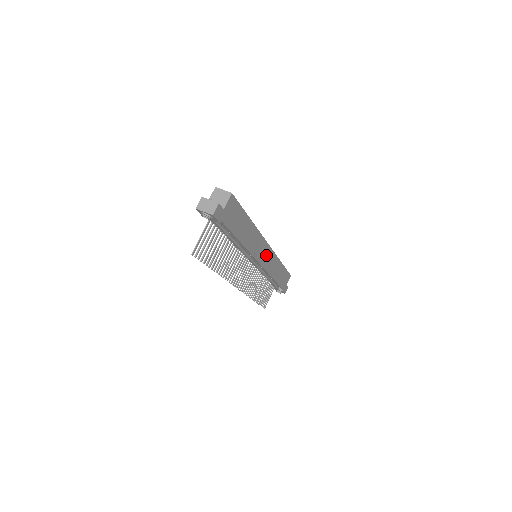
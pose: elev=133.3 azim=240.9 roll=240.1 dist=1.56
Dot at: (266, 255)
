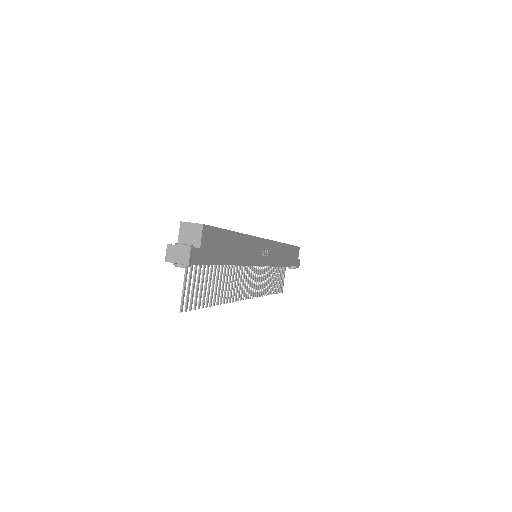
Dot at: (267, 251)
